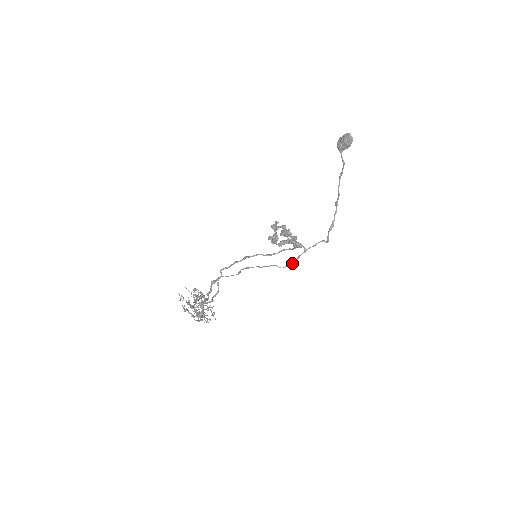
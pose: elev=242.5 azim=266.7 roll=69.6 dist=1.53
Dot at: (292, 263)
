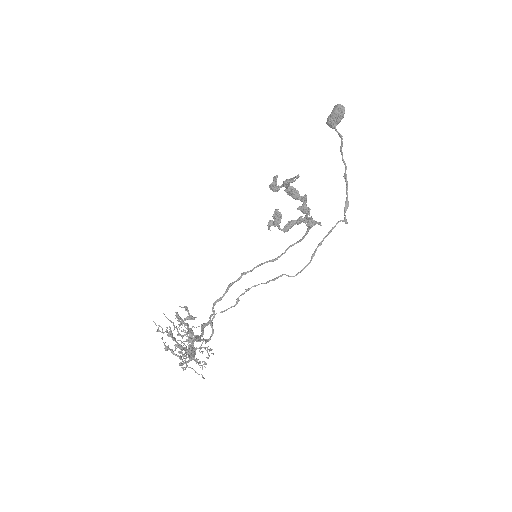
Dot at: (306, 265)
